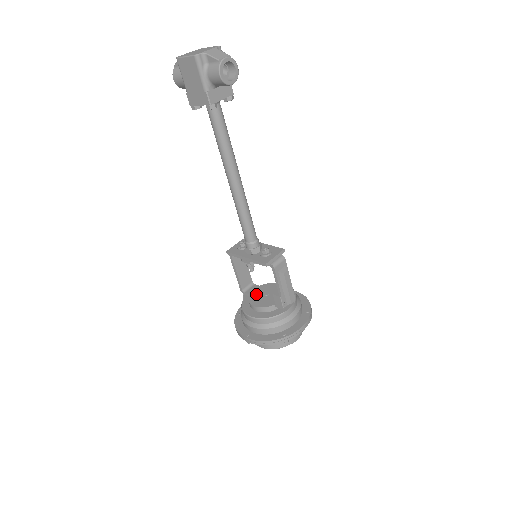
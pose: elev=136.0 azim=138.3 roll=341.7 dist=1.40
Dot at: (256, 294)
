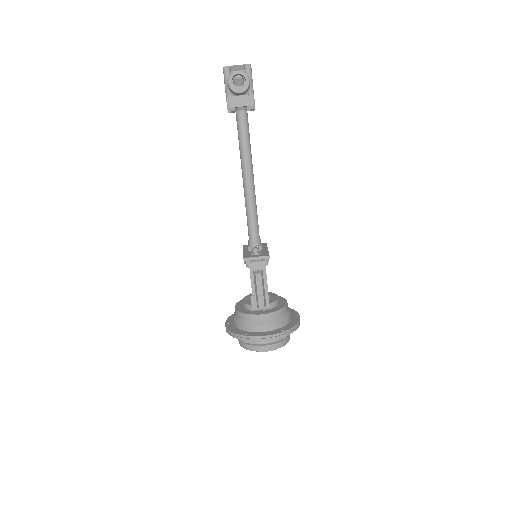
Dot at: occluded
